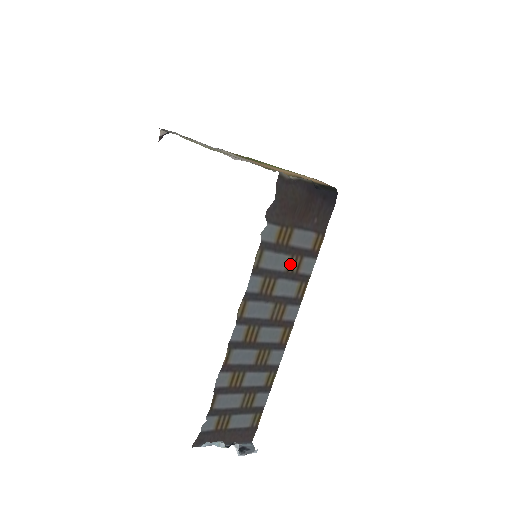
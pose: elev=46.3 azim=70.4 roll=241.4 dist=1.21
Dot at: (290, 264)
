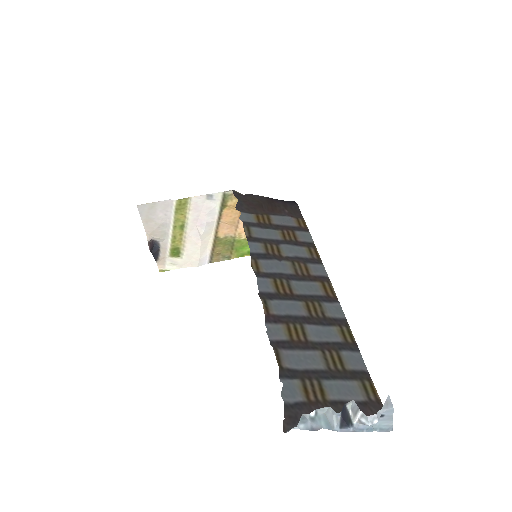
Dot at: (284, 236)
